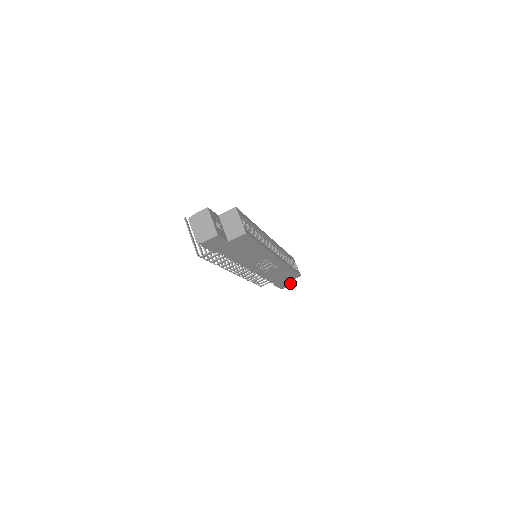
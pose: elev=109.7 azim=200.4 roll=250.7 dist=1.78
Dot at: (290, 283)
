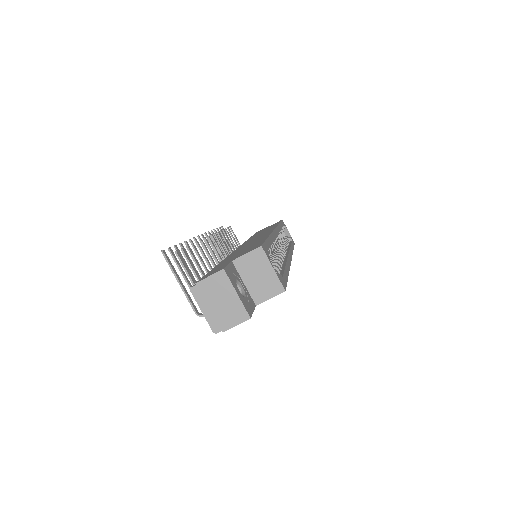
Dot at: occluded
